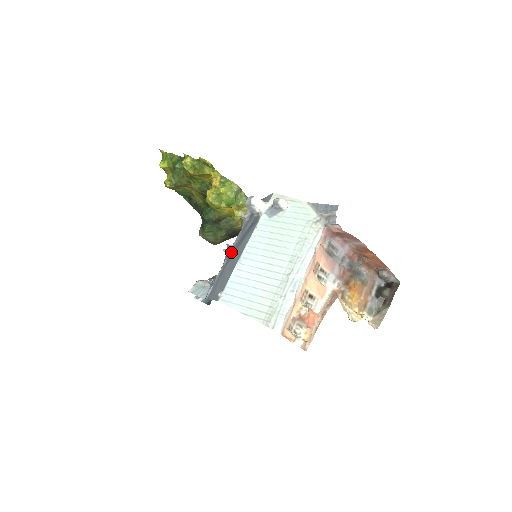
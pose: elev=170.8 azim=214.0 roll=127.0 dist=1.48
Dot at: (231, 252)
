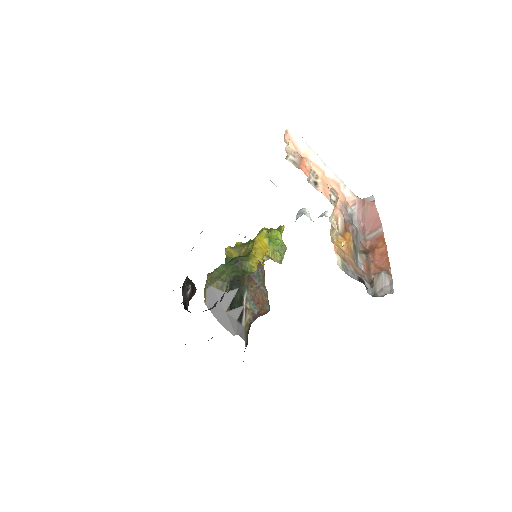
Dot at: occluded
